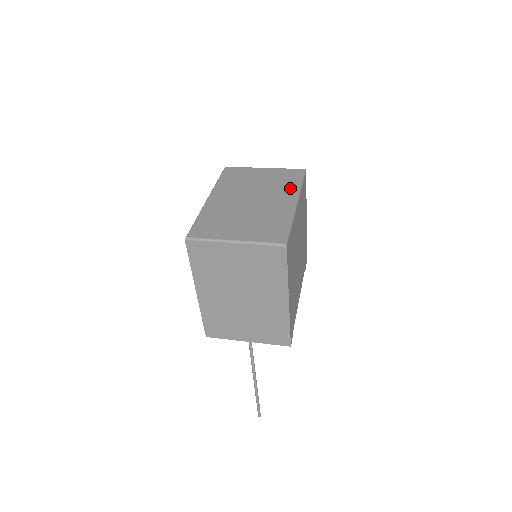
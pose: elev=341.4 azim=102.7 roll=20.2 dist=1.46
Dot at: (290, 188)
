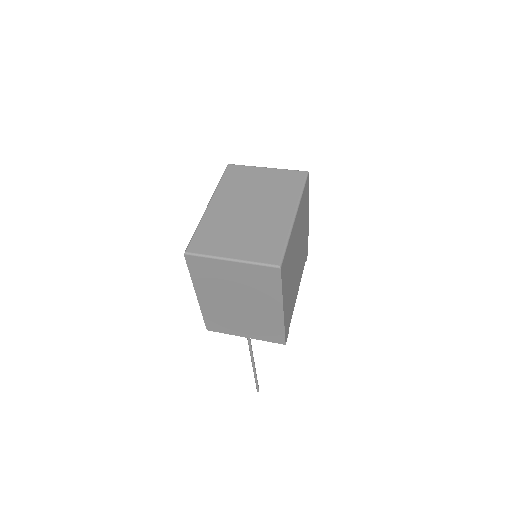
Dot at: (290, 196)
